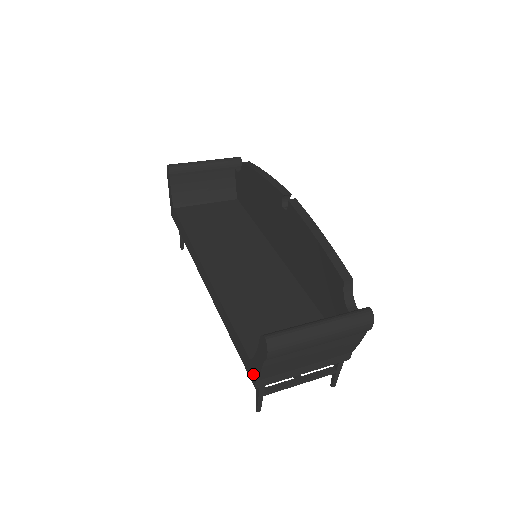
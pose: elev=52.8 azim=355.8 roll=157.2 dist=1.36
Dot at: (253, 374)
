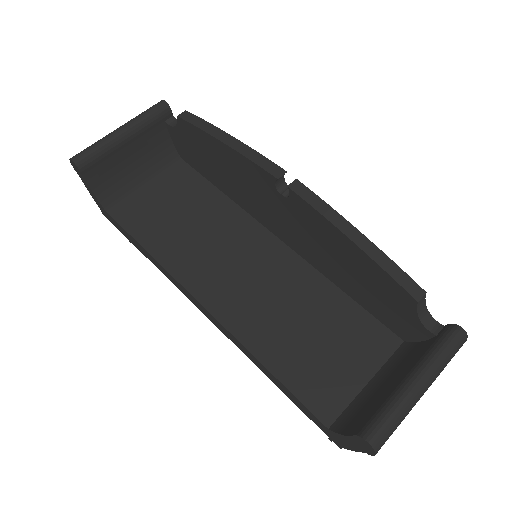
Dot at: (337, 441)
